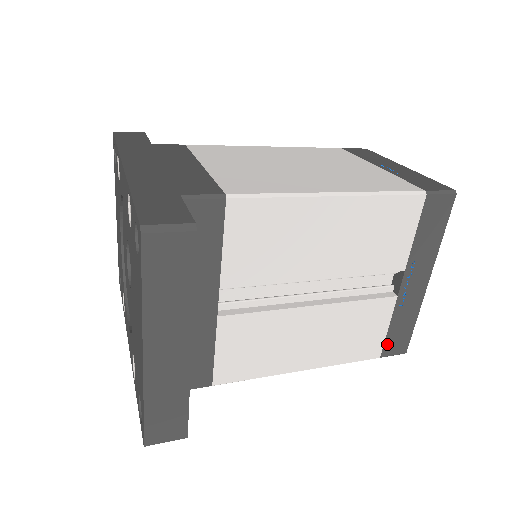
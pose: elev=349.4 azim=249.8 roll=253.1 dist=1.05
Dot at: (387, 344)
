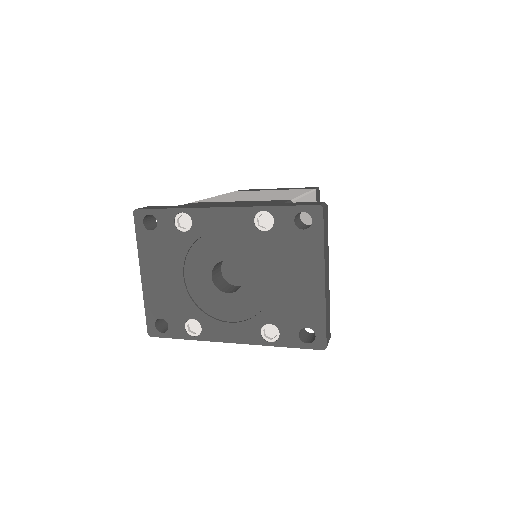
Dot at: occluded
